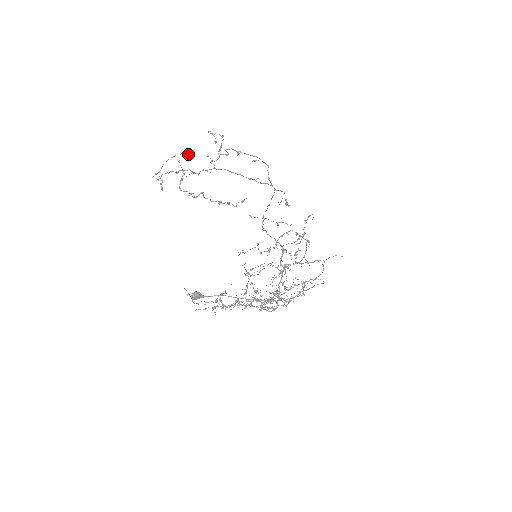
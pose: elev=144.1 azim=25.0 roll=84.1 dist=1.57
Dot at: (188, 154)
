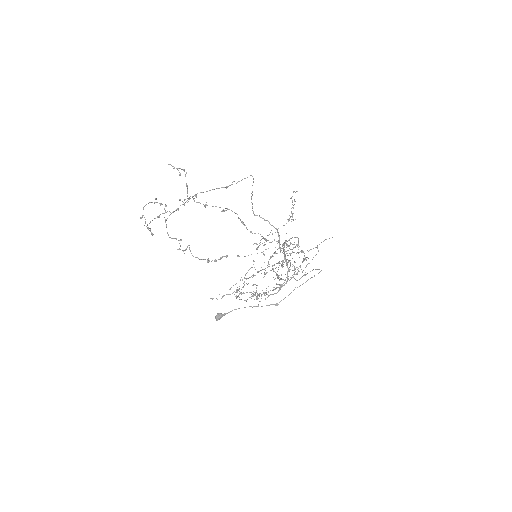
Dot at: occluded
